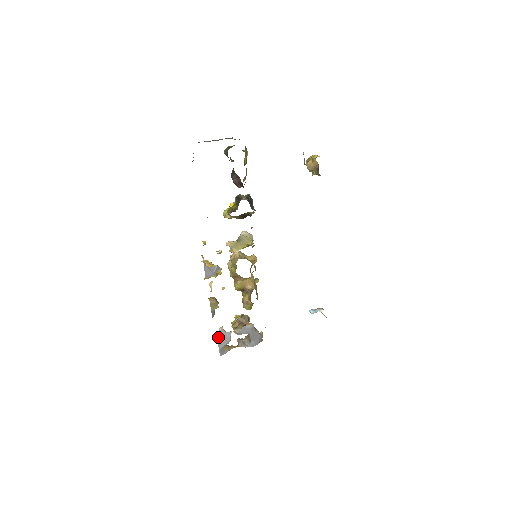
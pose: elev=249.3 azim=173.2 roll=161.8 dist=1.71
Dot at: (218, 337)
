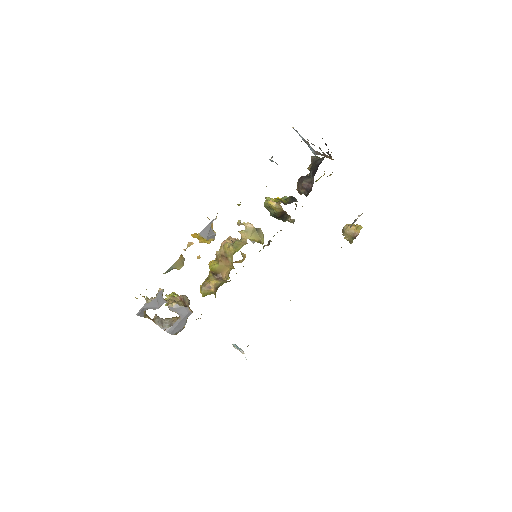
Dot at: (144, 296)
